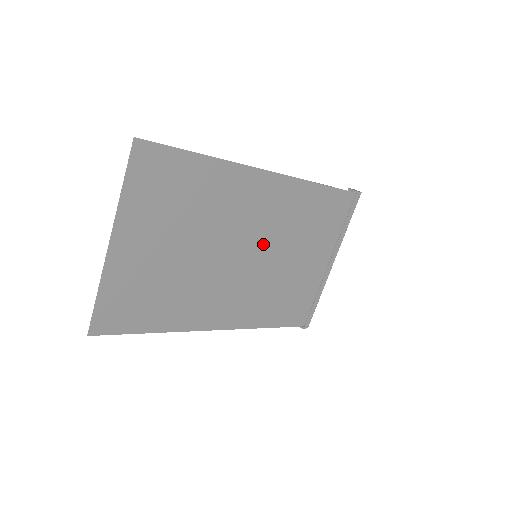
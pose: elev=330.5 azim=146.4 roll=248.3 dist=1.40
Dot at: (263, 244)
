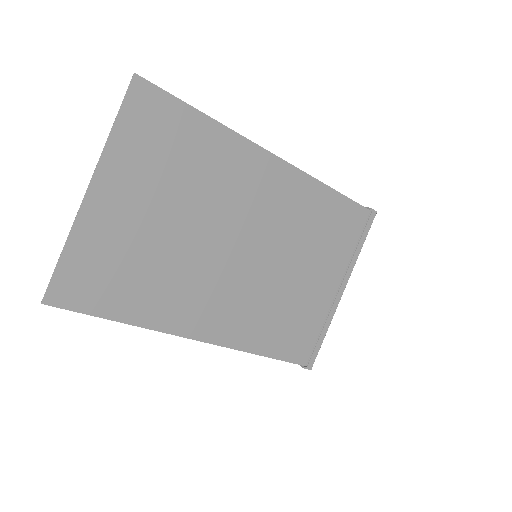
Dot at: (265, 243)
